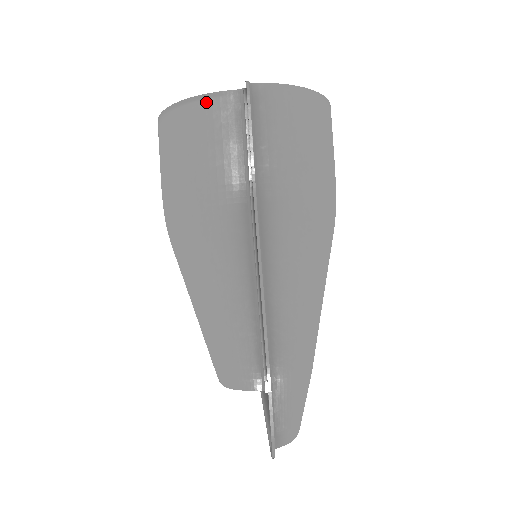
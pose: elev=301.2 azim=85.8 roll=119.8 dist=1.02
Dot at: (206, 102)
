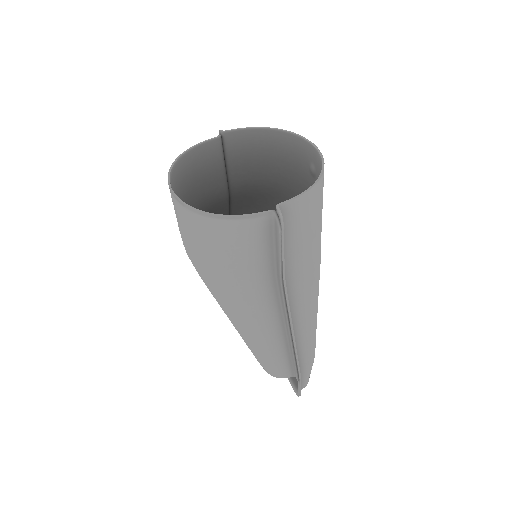
Dot at: (242, 222)
